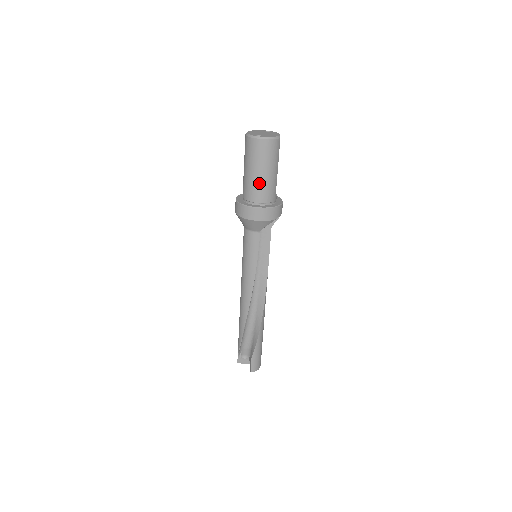
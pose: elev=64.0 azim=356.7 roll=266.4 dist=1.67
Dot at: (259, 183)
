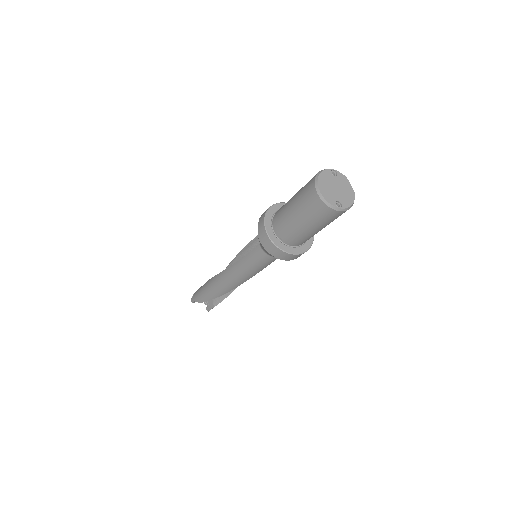
Dot at: (310, 235)
